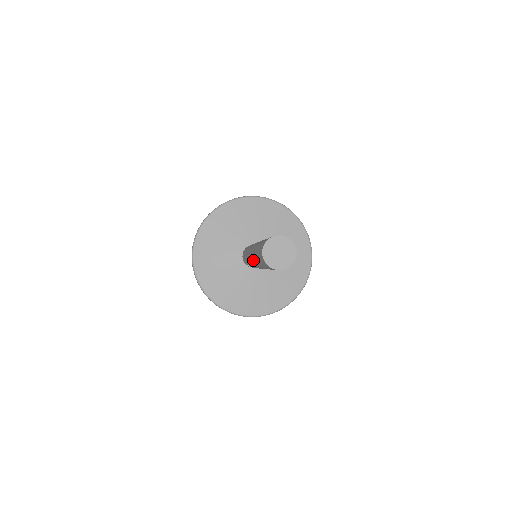
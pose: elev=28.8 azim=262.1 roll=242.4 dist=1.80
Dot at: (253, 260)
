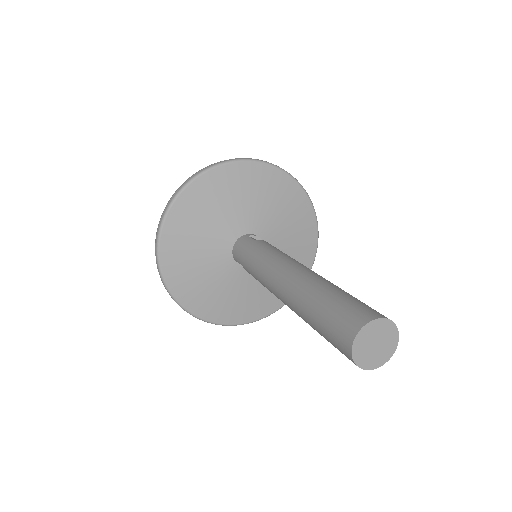
Dot at: (287, 296)
